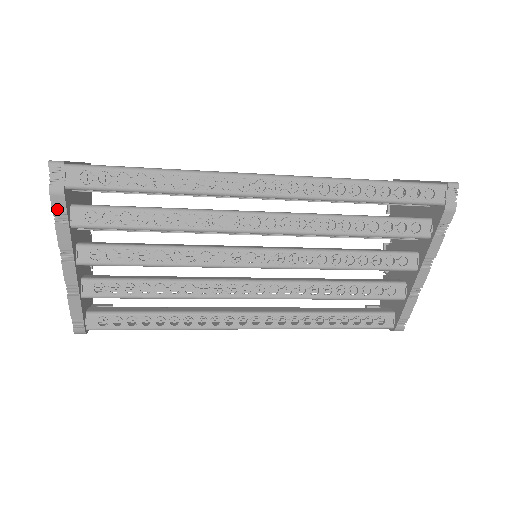
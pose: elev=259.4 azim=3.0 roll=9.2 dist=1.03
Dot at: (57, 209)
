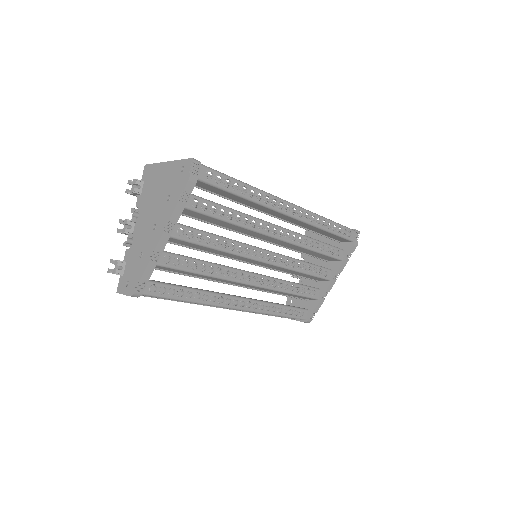
Dot at: (184, 192)
